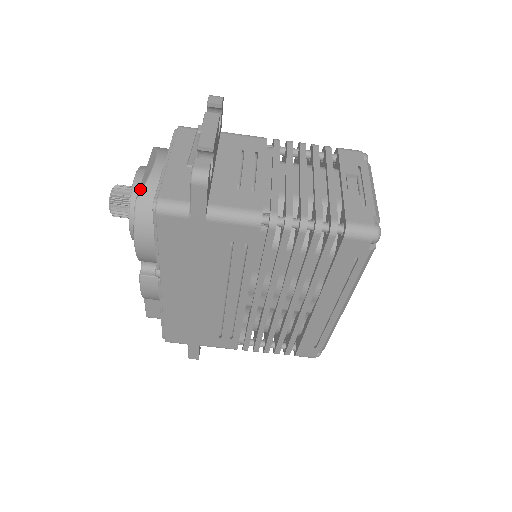
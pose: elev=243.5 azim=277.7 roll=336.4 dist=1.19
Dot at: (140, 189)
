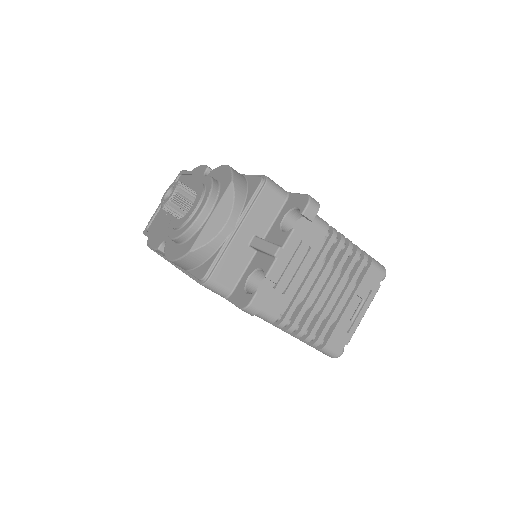
Dot at: (199, 242)
